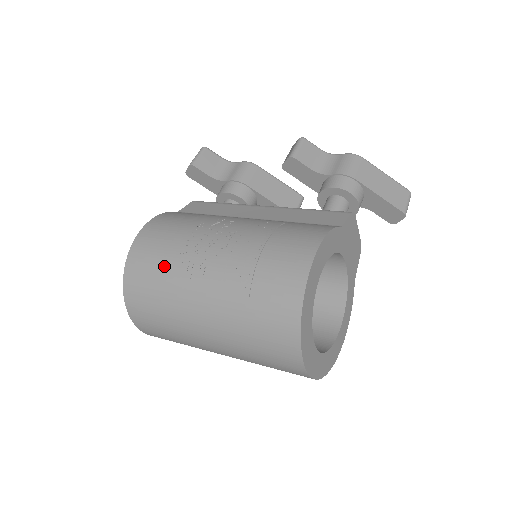
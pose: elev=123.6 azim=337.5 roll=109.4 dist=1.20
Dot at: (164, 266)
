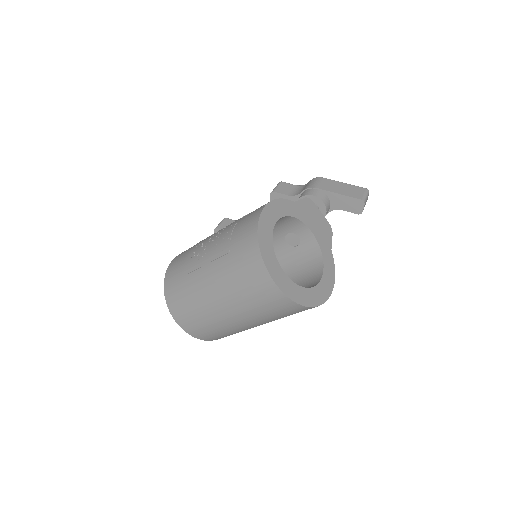
Dot at: (184, 264)
